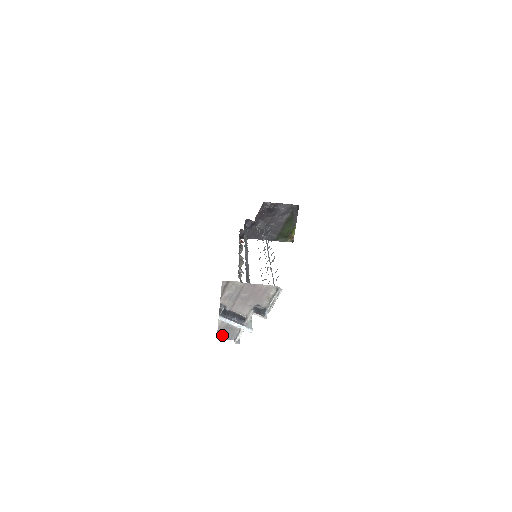
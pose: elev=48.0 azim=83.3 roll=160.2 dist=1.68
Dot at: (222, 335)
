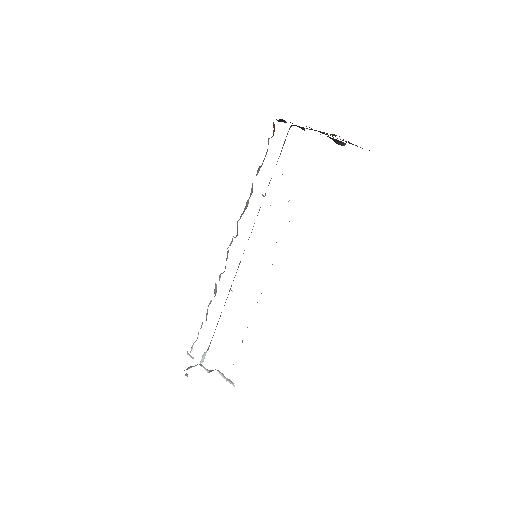
Dot at: occluded
